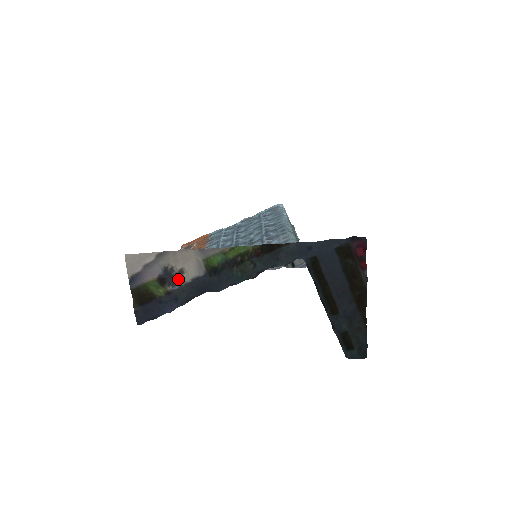
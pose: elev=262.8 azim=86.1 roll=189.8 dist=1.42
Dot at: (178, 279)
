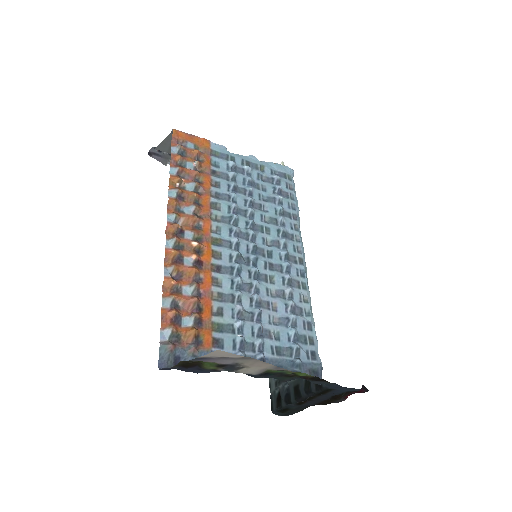
Dot at: (236, 370)
